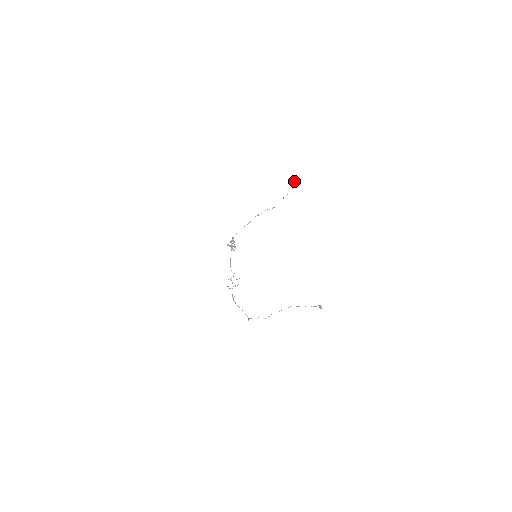
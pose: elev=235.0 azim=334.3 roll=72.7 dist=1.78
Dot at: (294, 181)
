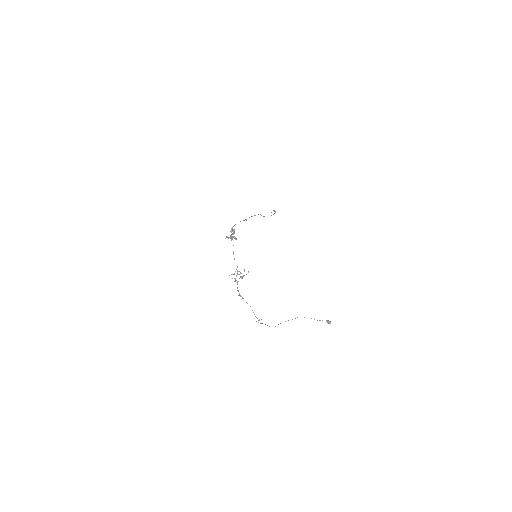
Dot at: (273, 210)
